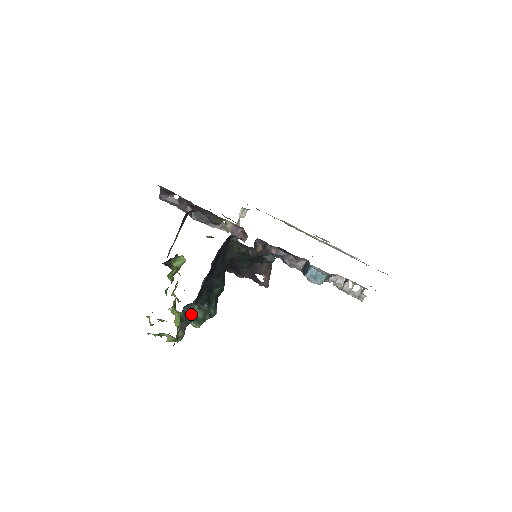
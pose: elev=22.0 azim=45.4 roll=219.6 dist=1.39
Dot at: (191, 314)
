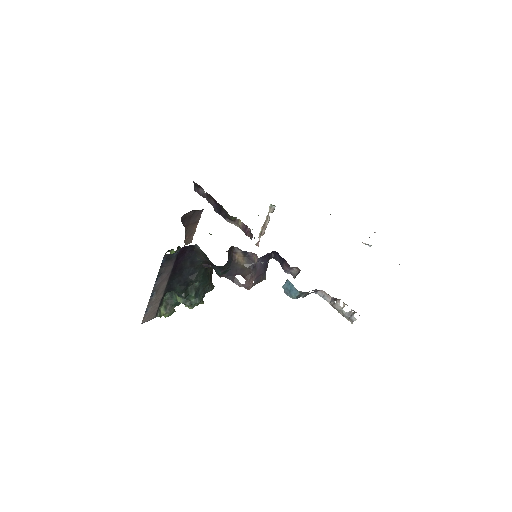
Dot at: (175, 299)
